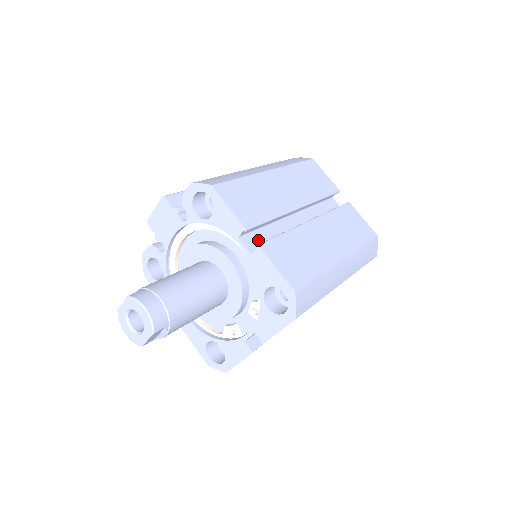
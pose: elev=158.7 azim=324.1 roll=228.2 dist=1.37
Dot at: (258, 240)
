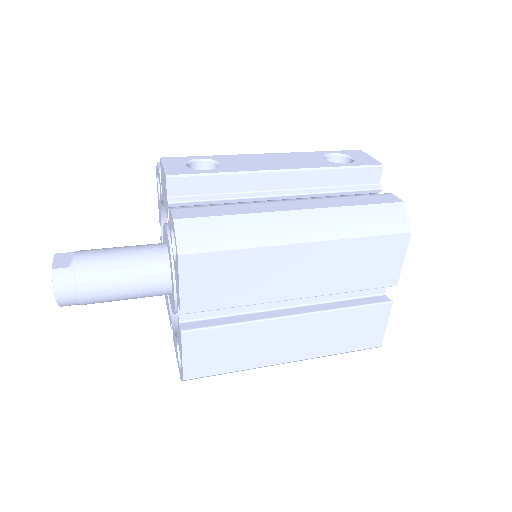
Dot at: occluded
